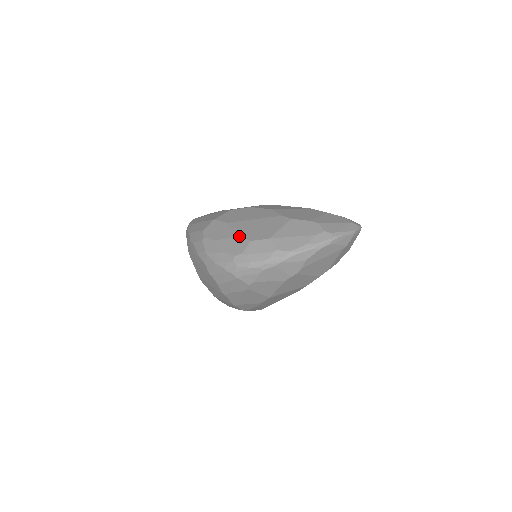
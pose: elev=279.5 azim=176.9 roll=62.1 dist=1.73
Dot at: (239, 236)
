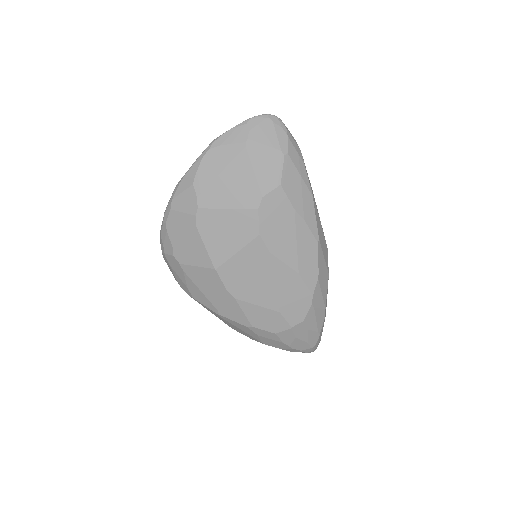
Dot at: occluded
